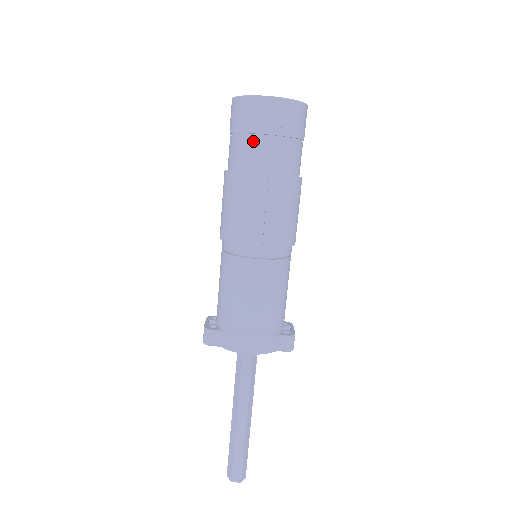
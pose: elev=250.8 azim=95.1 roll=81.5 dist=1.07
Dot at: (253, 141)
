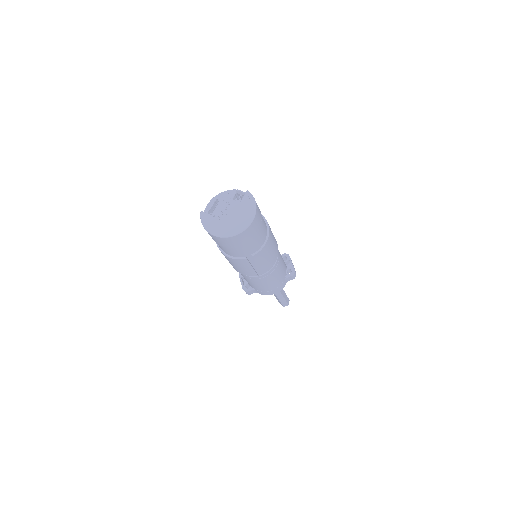
Dot at: (233, 249)
